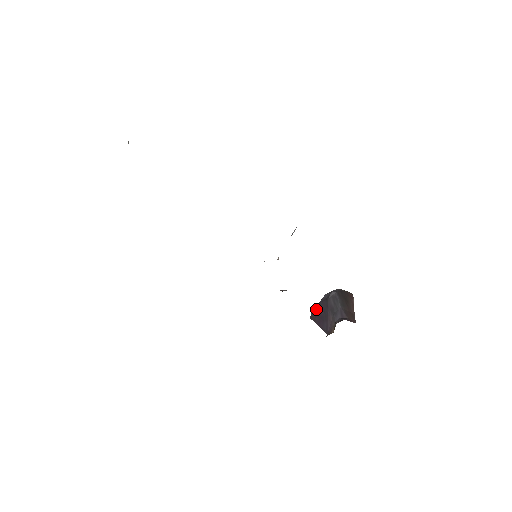
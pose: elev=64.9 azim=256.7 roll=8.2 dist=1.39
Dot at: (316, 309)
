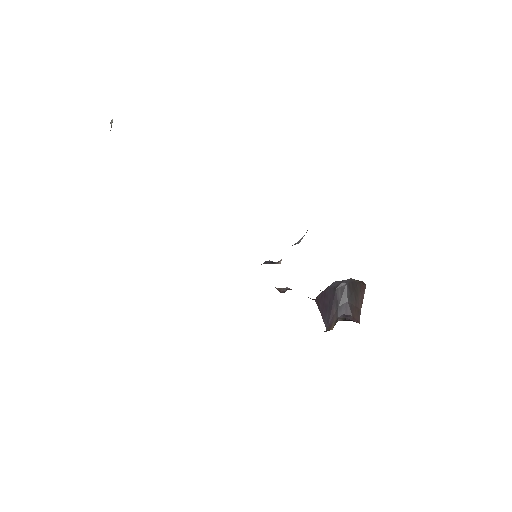
Dot at: (322, 294)
